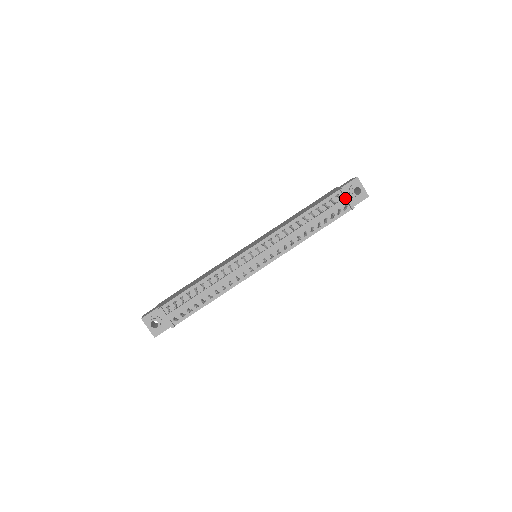
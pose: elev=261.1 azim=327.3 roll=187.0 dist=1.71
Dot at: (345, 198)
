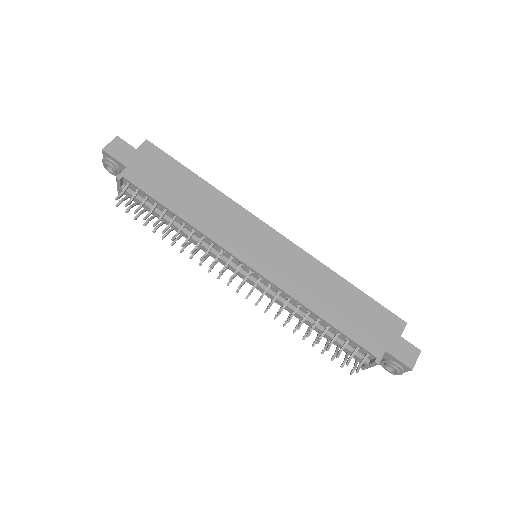
Dot at: (368, 364)
